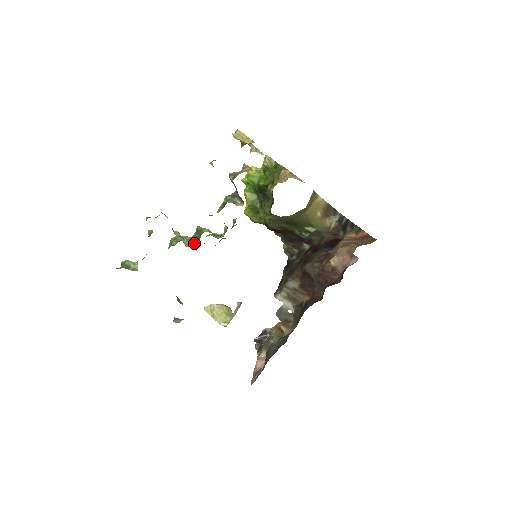
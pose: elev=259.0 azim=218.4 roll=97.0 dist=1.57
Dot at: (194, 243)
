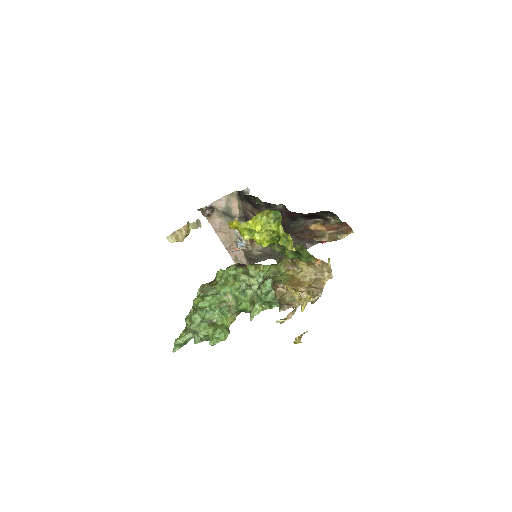
Dot at: (238, 313)
